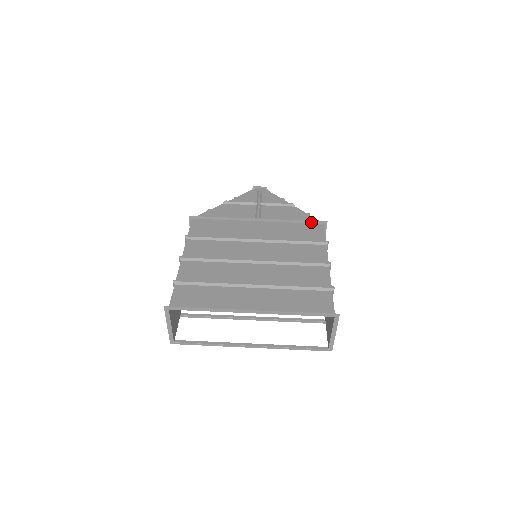
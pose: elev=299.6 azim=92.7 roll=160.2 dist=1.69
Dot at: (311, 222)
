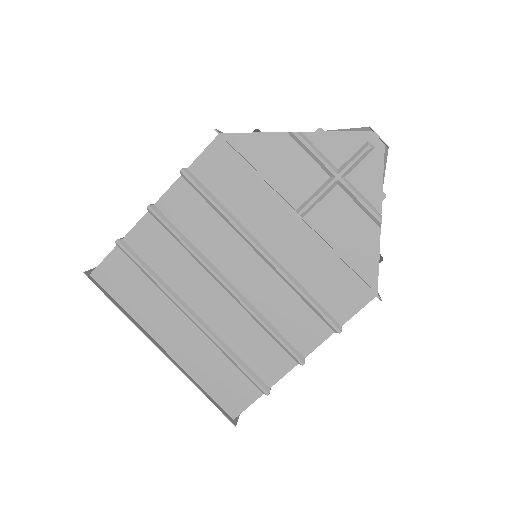
Dot at: (362, 280)
